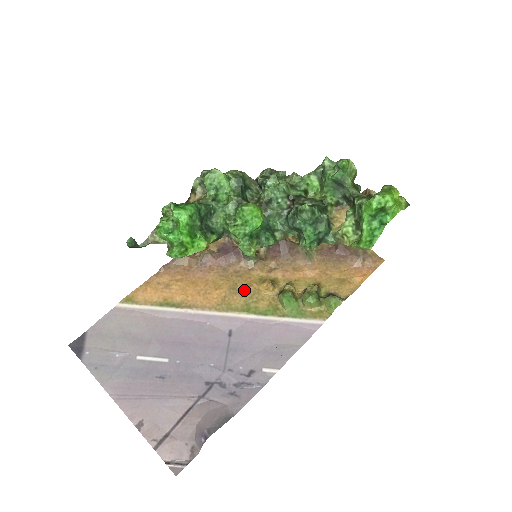
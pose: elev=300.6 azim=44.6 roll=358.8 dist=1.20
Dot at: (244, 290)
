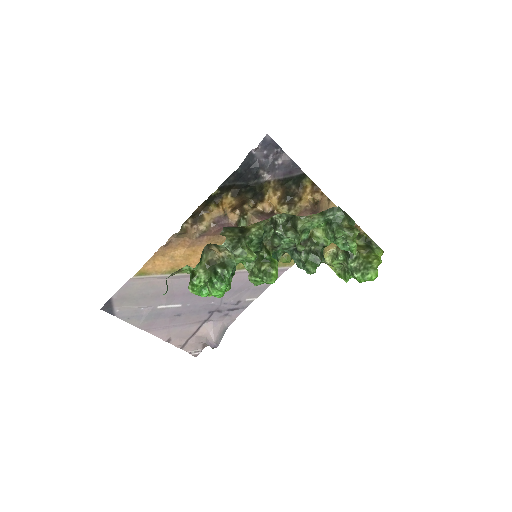
Dot at: occluded
